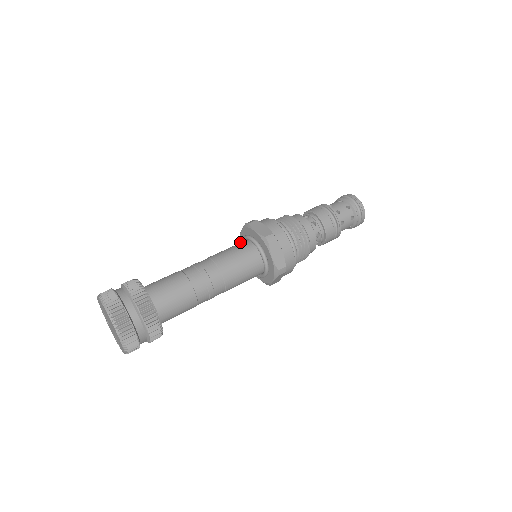
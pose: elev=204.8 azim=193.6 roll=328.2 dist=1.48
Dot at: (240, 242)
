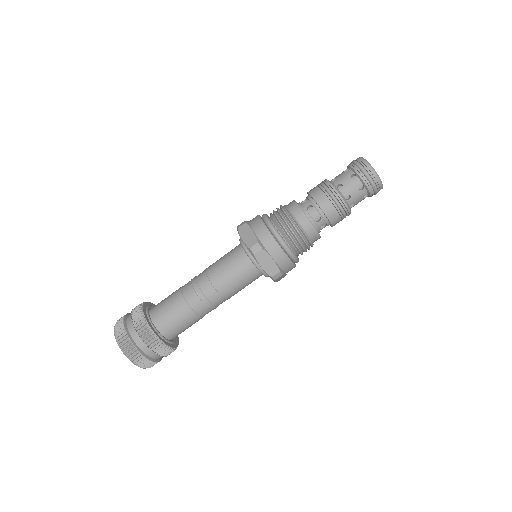
Dot at: occluded
